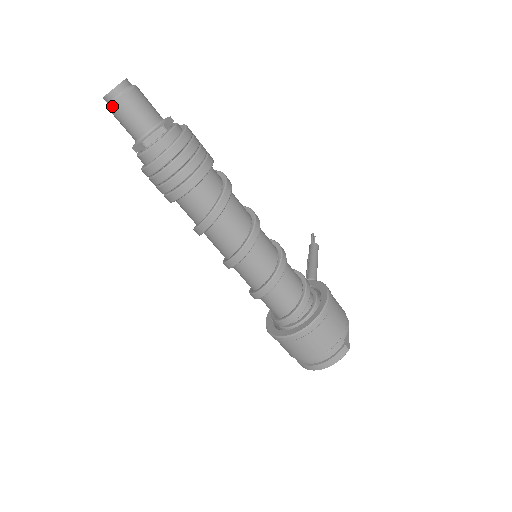
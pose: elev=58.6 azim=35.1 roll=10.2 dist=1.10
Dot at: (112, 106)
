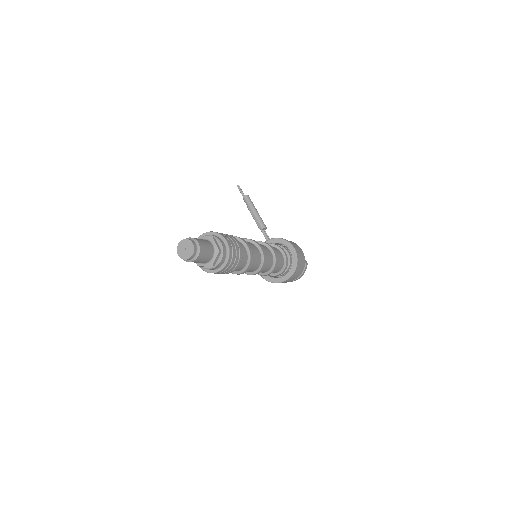
Dot at: occluded
